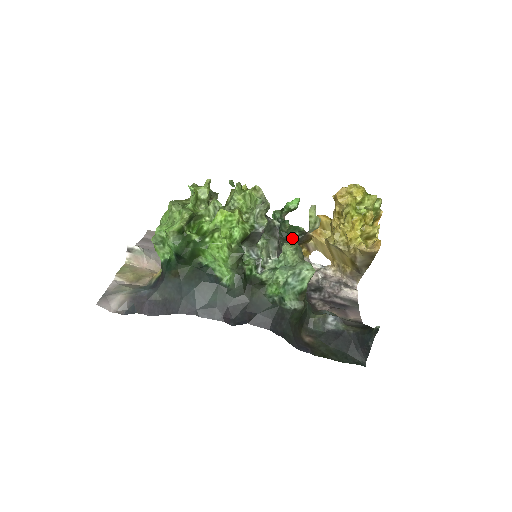
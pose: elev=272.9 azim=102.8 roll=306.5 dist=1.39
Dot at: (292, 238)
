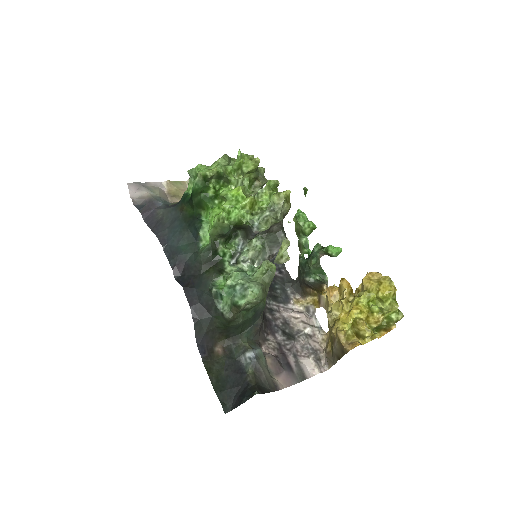
Dot at: (308, 276)
